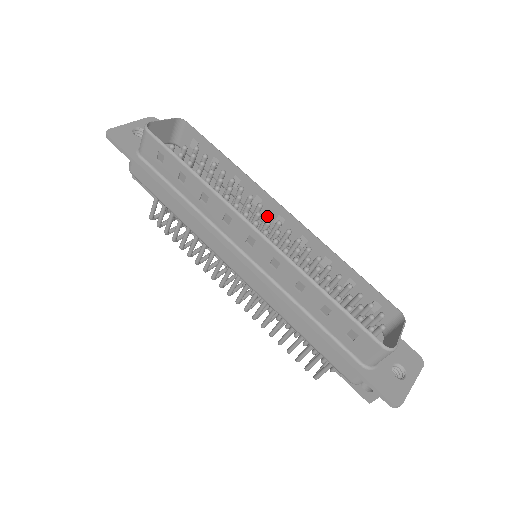
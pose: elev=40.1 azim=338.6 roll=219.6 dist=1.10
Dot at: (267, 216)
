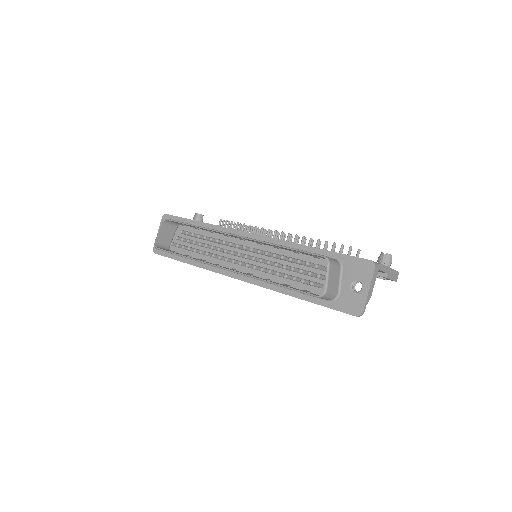
Dot at: occluded
